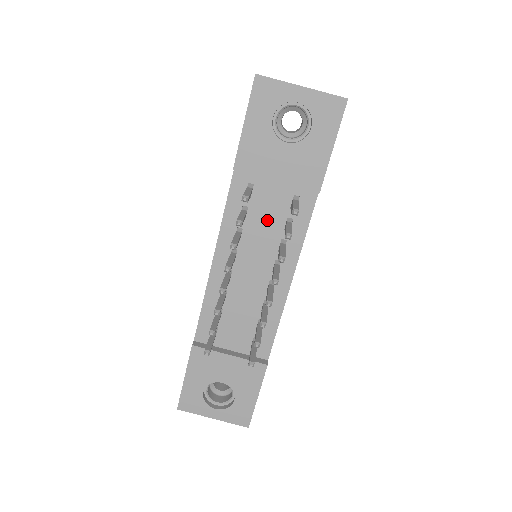
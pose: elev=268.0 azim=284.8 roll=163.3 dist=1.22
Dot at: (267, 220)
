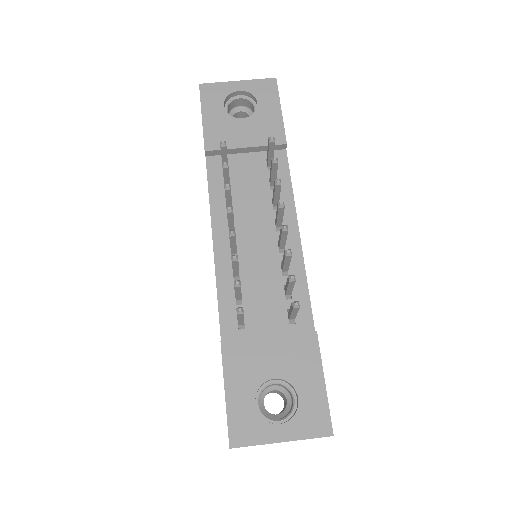
Dot at: (251, 187)
